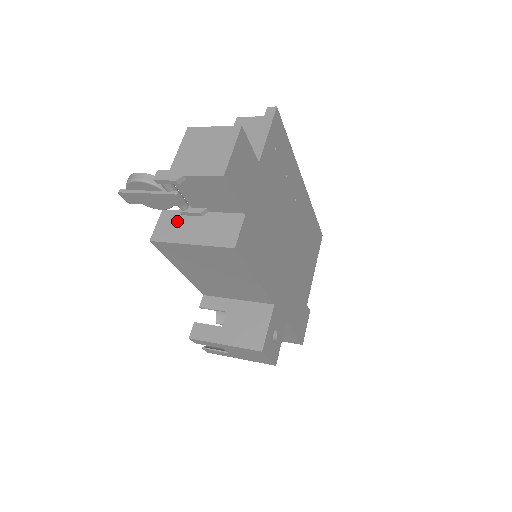
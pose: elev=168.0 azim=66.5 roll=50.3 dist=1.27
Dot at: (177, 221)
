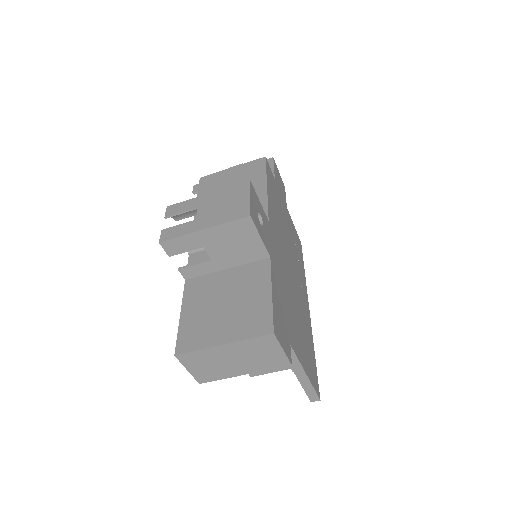
Dot at: occluded
